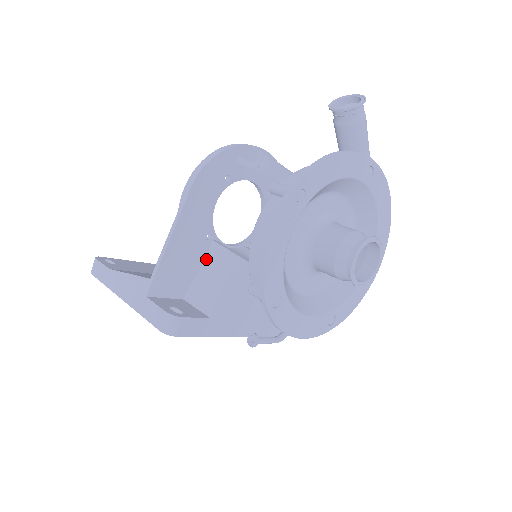
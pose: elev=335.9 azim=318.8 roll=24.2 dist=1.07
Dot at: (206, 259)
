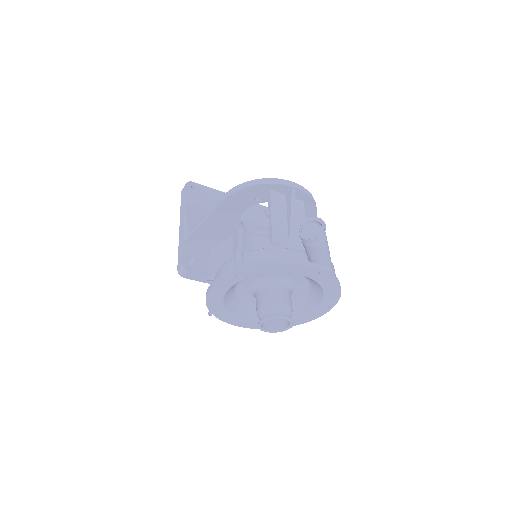
Dot at: (231, 236)
